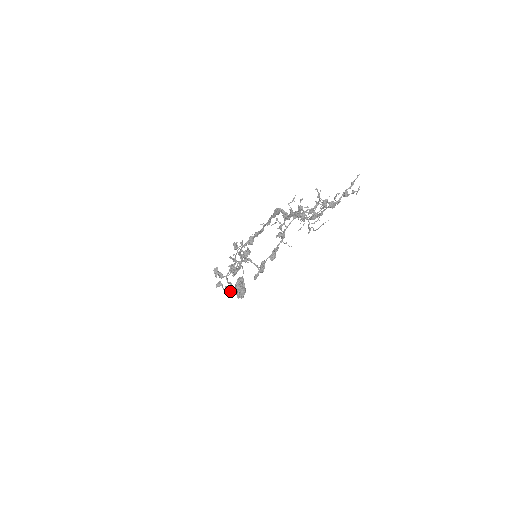
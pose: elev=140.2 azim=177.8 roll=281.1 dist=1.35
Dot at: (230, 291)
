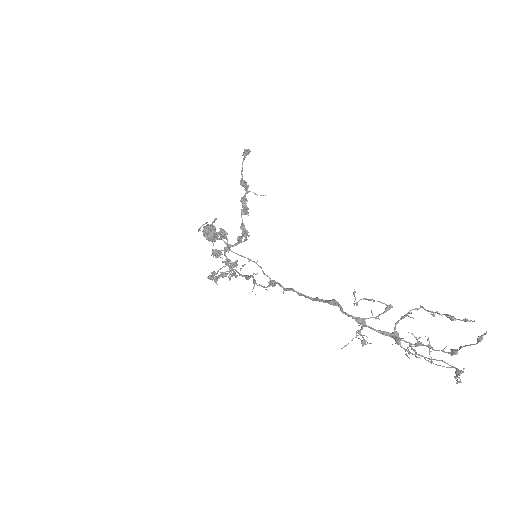
Dot at: (228, 273)
